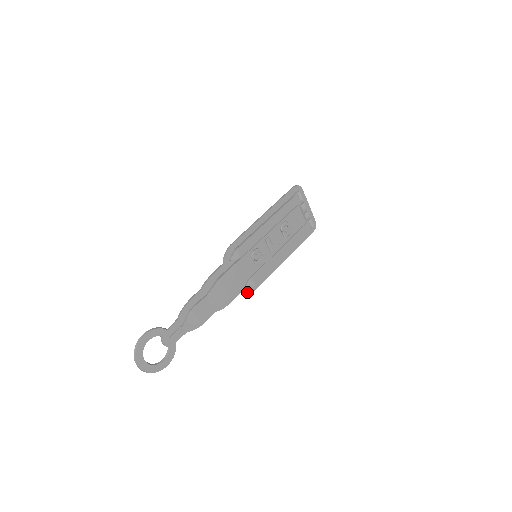
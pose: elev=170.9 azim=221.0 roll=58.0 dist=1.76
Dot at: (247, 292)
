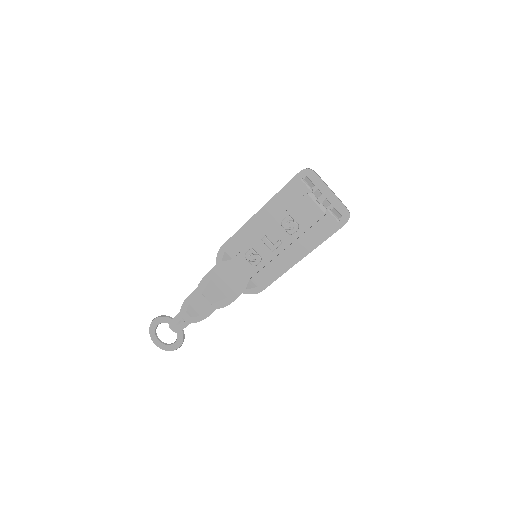
Dot at: (252, 293)
